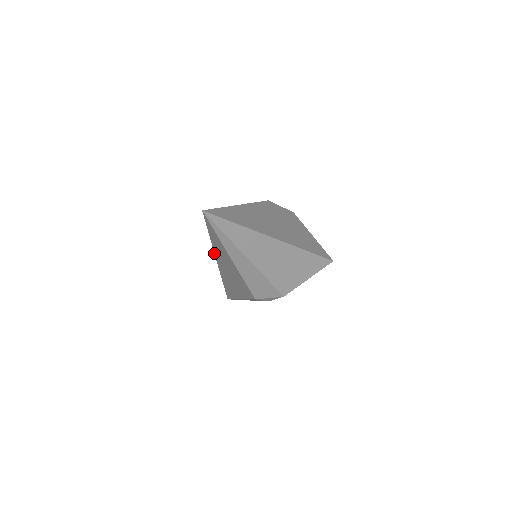
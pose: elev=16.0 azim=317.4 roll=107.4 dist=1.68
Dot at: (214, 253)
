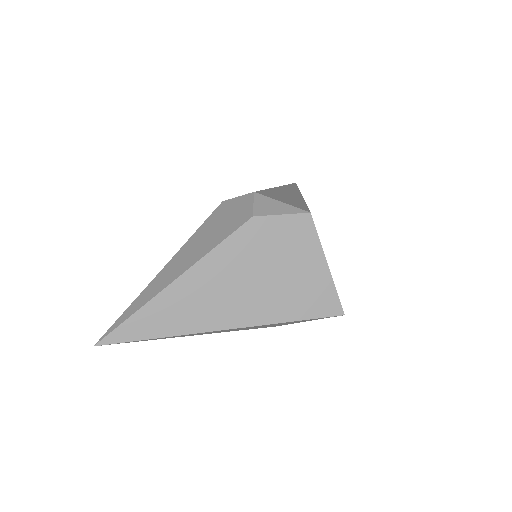
Dot at: occluded
